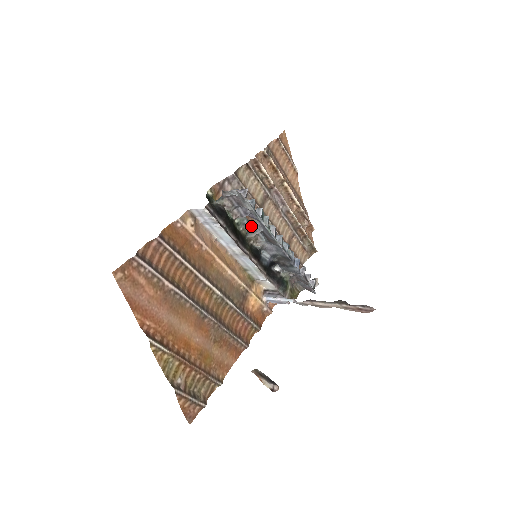
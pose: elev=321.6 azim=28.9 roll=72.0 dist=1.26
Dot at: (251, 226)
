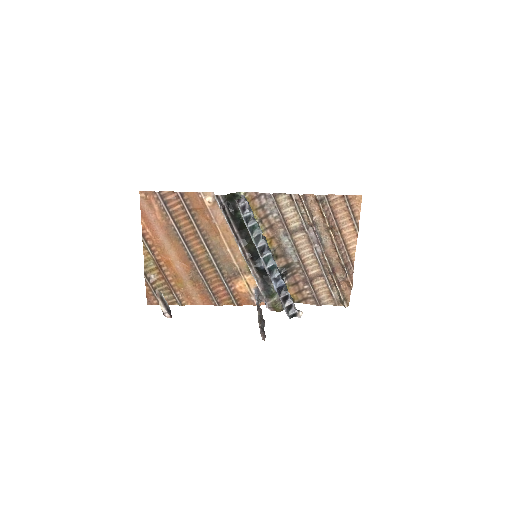
Dot at: occluded
